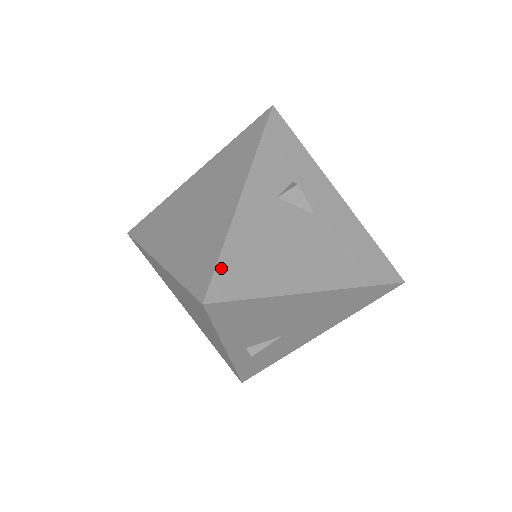
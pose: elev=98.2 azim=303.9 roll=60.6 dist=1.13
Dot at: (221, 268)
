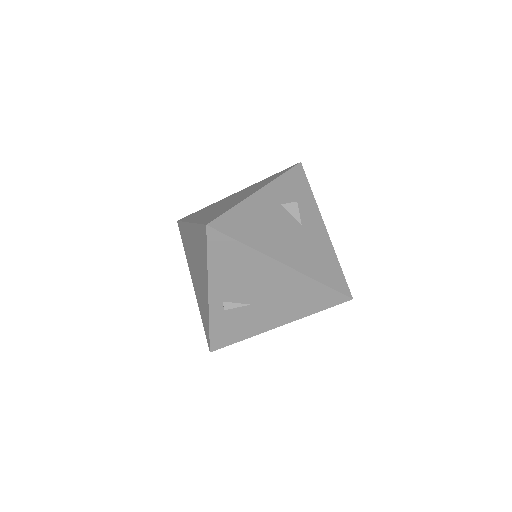
Dot at: (227, 216)
